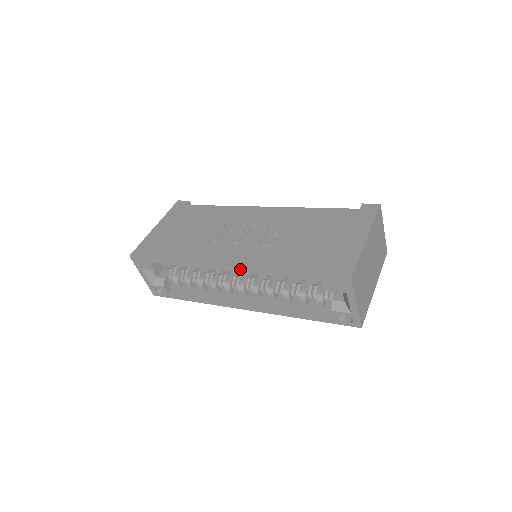
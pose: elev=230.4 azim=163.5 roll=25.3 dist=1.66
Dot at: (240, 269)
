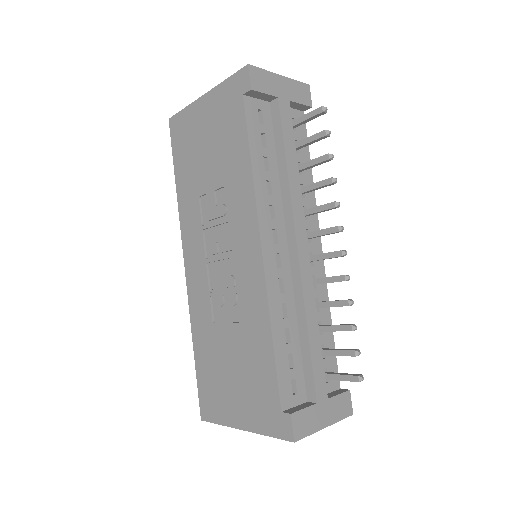
Dot at: (189, 286)
